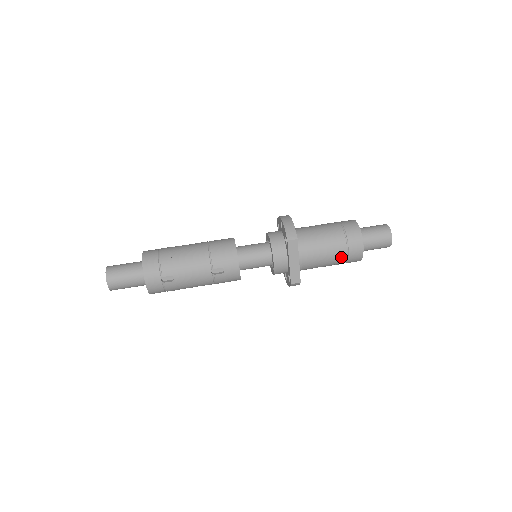
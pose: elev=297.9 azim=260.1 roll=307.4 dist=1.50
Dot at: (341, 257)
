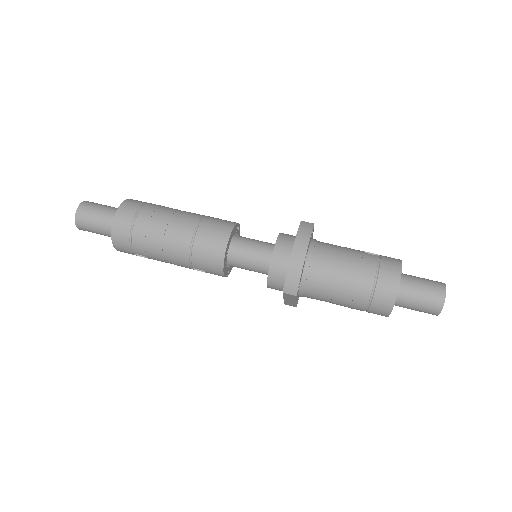
Dot at: (356, 309)
